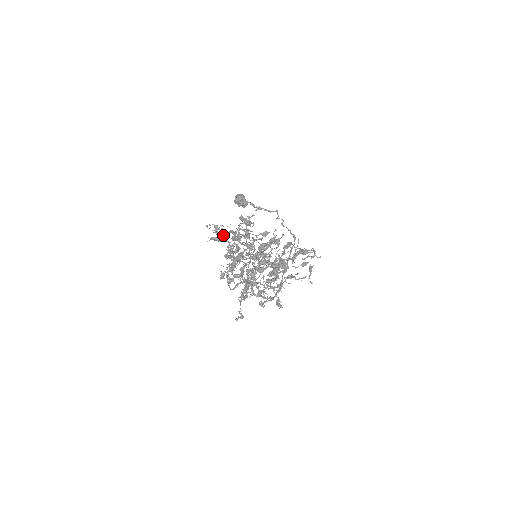
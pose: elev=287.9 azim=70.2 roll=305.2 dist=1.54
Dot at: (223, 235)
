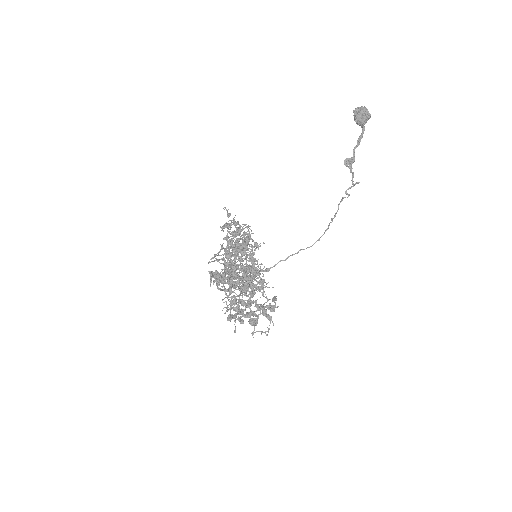
Dot at: (222, 278)
